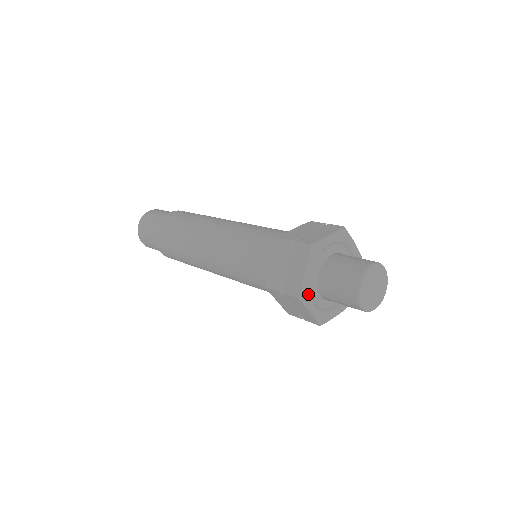
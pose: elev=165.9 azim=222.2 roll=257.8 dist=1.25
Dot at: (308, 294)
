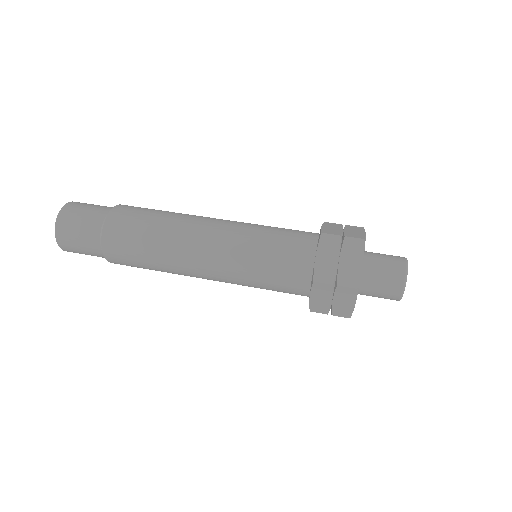
Dot at: (358, 286)
